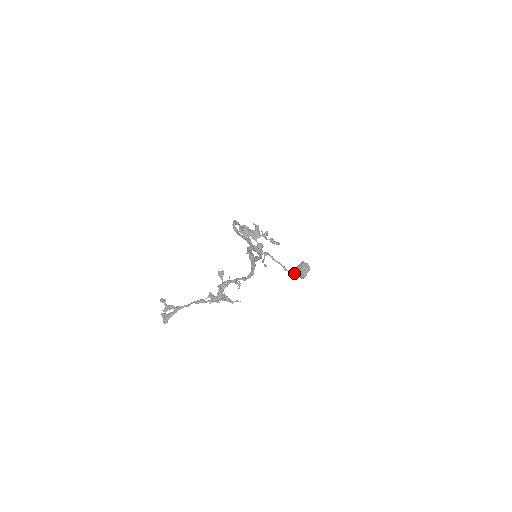
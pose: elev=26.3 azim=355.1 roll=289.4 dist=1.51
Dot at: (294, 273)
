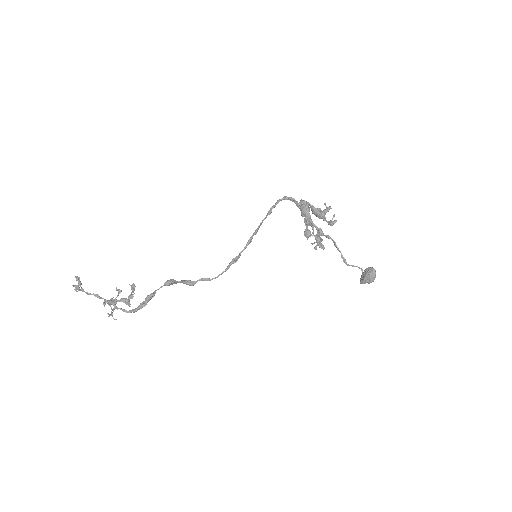
Dot at: (361, 269)
